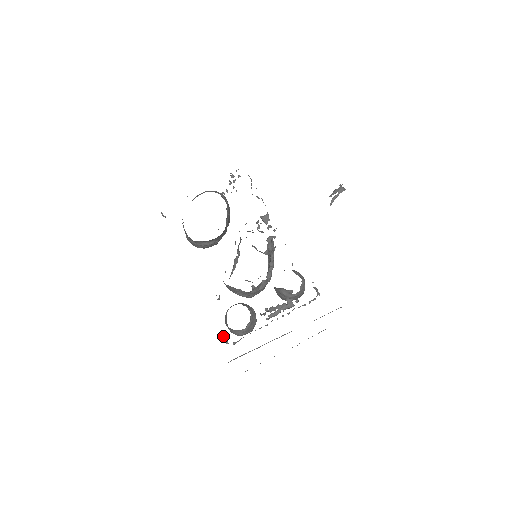
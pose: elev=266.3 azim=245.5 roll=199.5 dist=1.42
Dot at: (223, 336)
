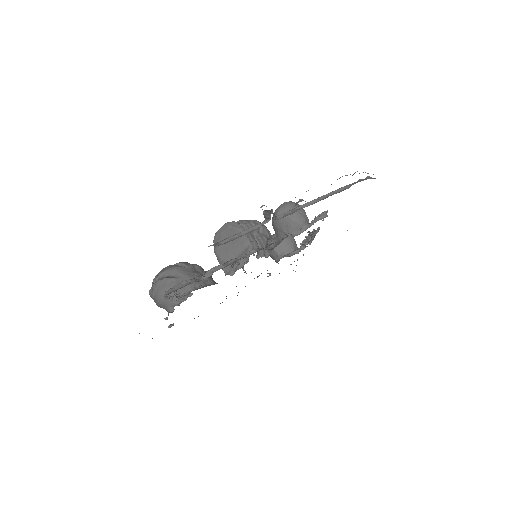
Dot at: occluded
